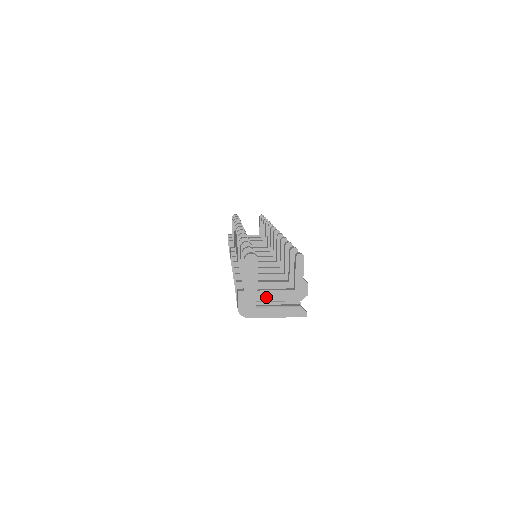
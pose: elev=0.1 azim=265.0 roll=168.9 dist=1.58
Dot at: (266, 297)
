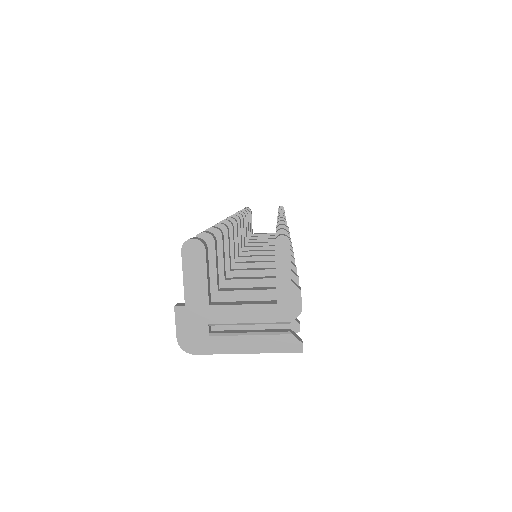
Dot at: (225, 317)
